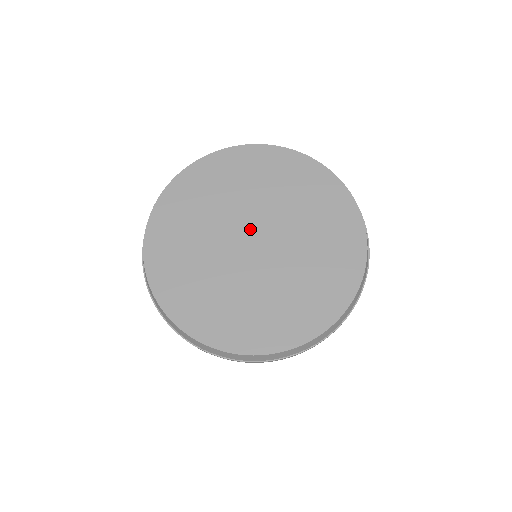
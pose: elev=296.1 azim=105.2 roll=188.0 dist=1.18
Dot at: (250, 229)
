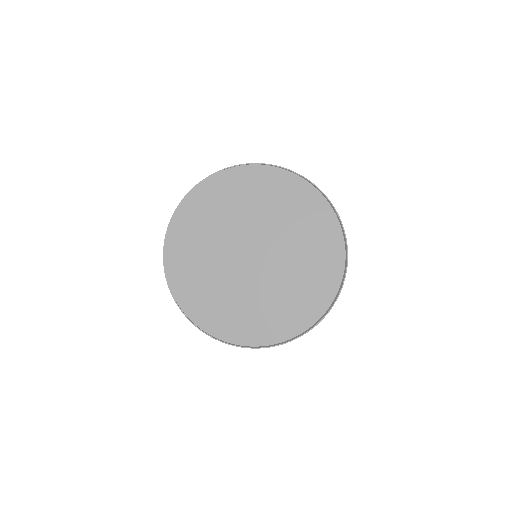
Dot at: (246, 247)
